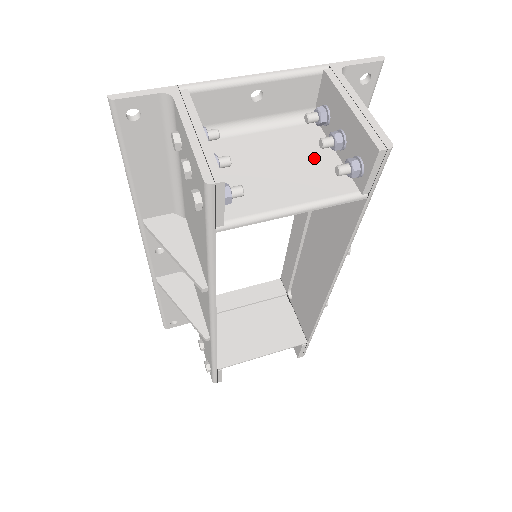
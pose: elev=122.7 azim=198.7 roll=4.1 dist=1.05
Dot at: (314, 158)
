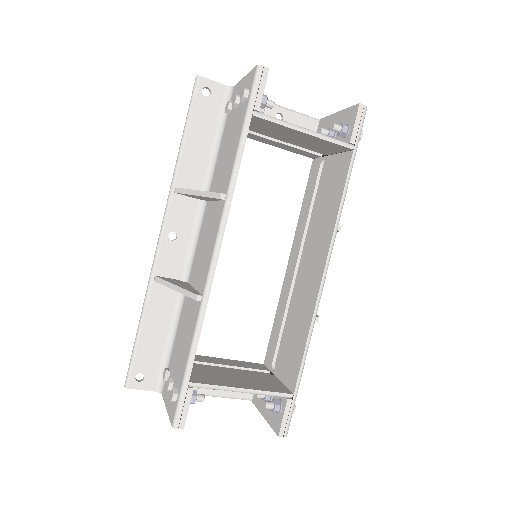
Dot at: occluded
